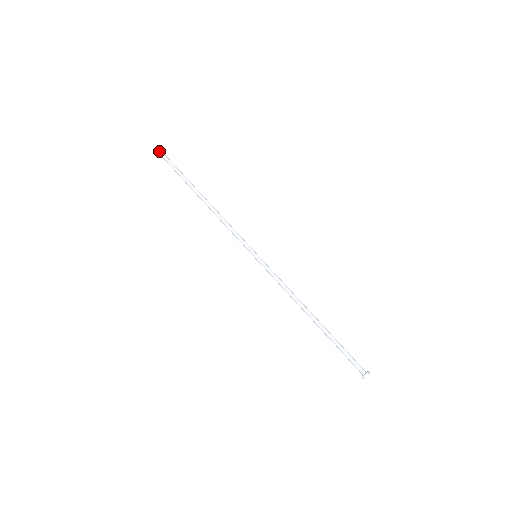
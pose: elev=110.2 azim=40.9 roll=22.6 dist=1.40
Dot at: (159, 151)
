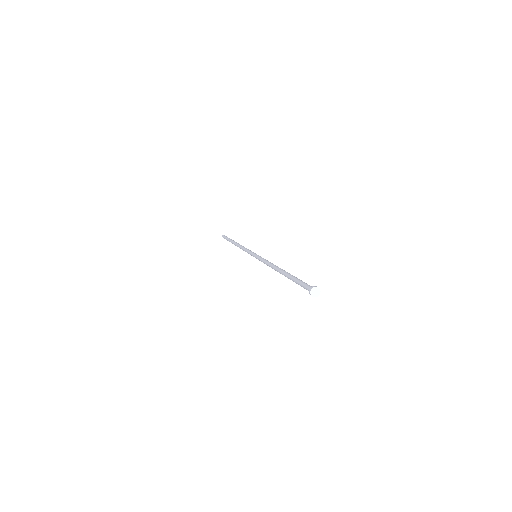
Dot at: (224, 235)
